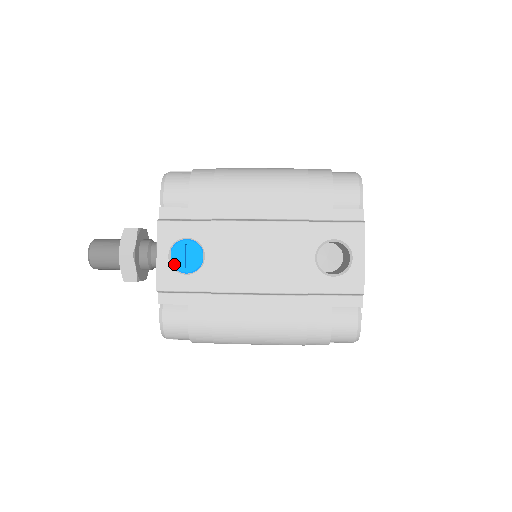
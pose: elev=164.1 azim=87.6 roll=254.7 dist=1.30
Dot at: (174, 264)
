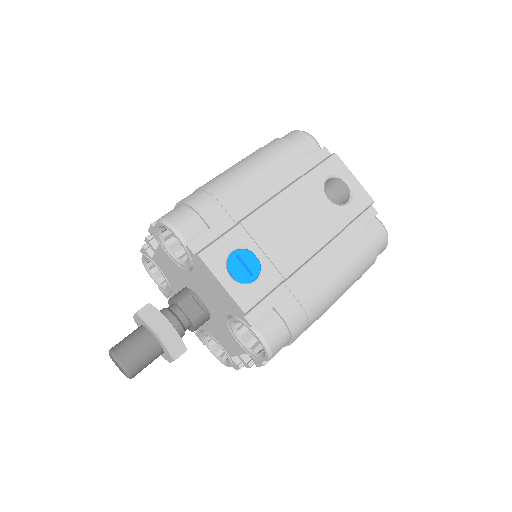
Dot at: (240, 280)
